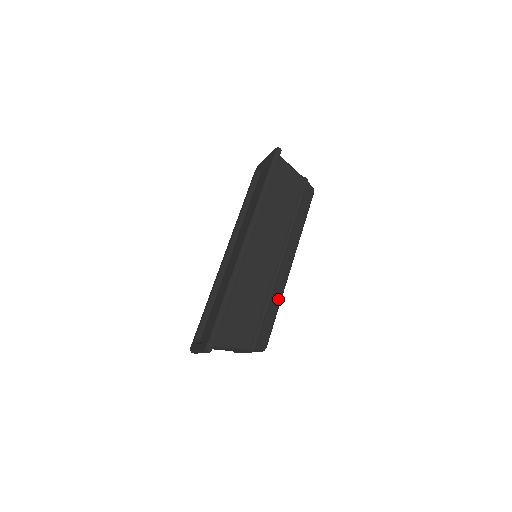
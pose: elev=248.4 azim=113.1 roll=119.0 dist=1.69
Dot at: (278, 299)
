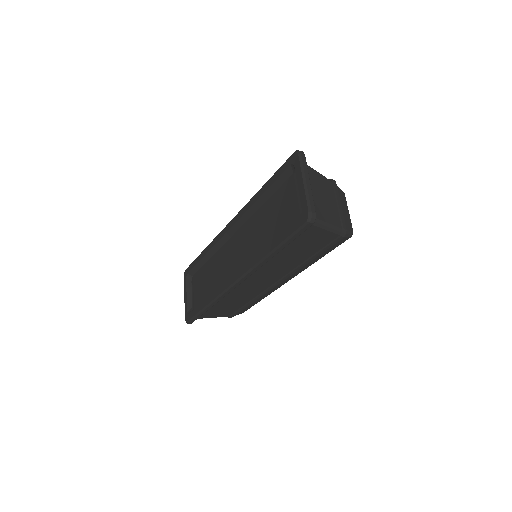
Dot at: (264, 297)
